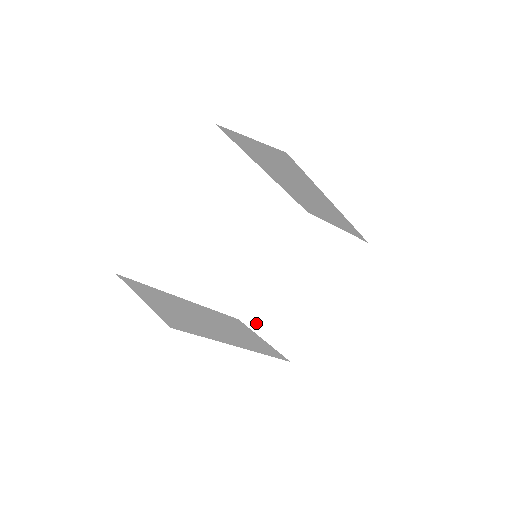
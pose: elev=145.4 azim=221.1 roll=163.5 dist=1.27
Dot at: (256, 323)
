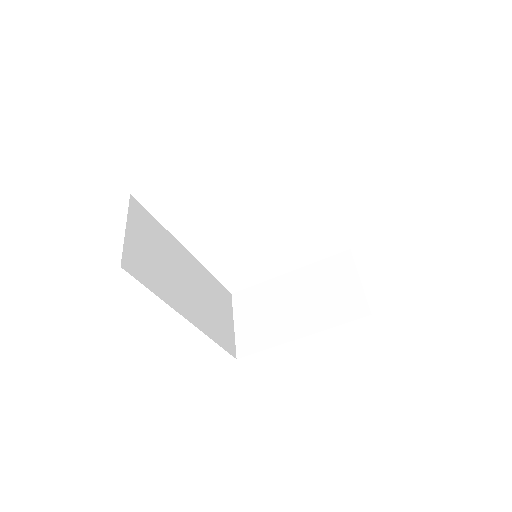
Dot at: (240, 308)
